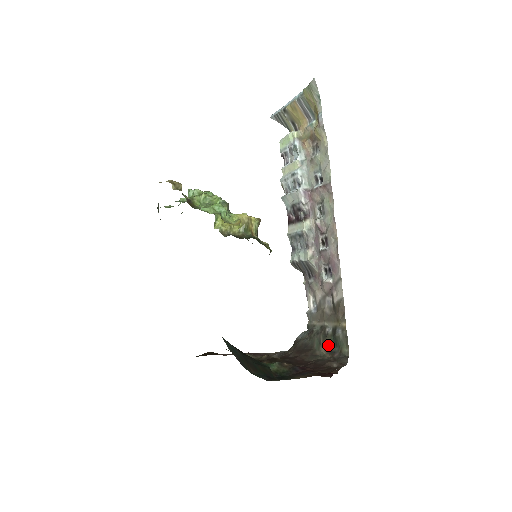
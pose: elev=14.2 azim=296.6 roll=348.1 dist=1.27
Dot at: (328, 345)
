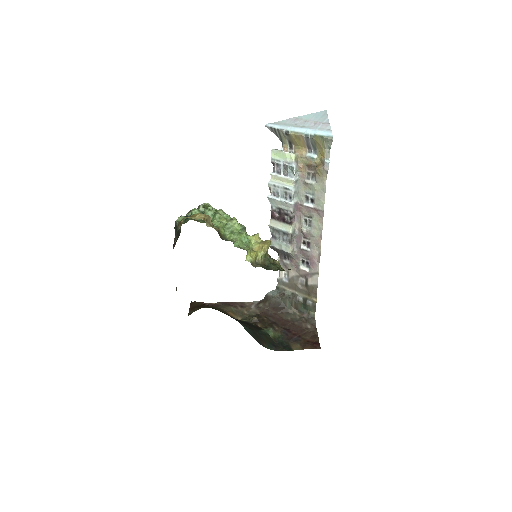
Dot at: (298, 307)
